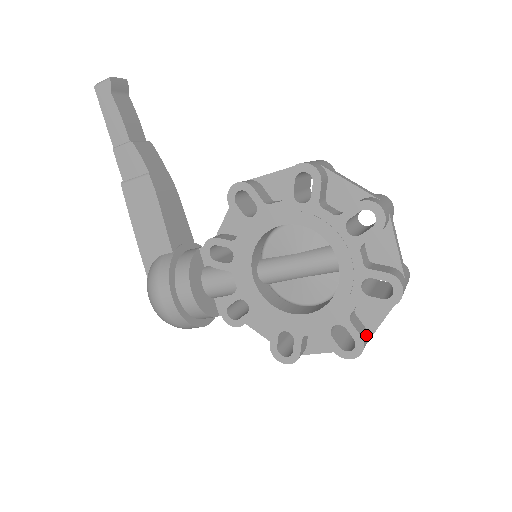
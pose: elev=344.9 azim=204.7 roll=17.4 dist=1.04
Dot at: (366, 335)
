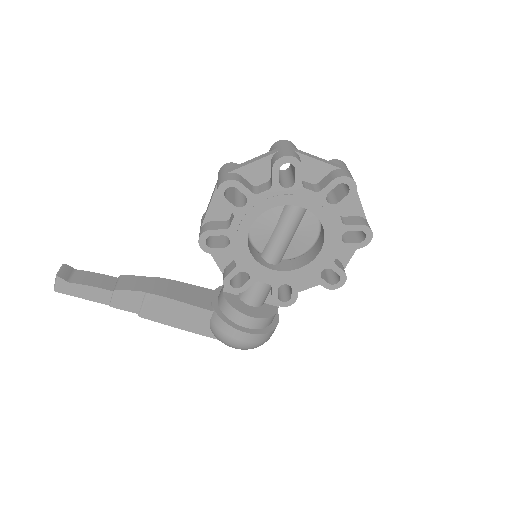
Dot at: (362, 220)
